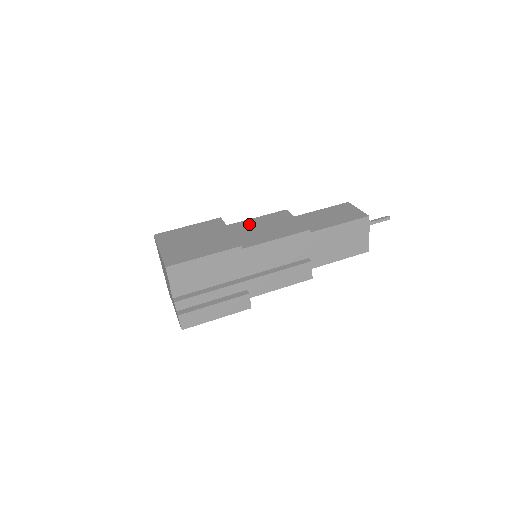
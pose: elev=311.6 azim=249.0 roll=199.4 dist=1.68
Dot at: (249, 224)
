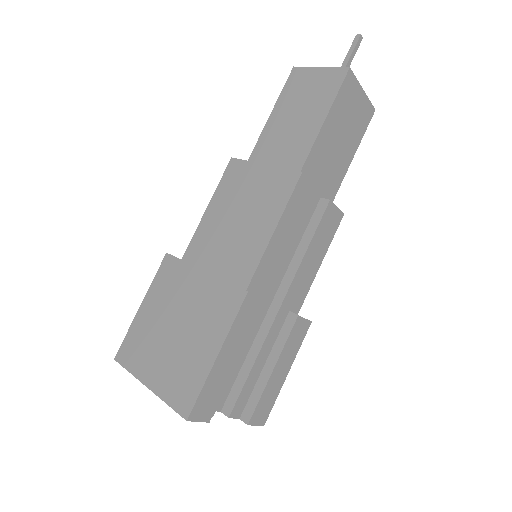
Dot at: (210, 229)
